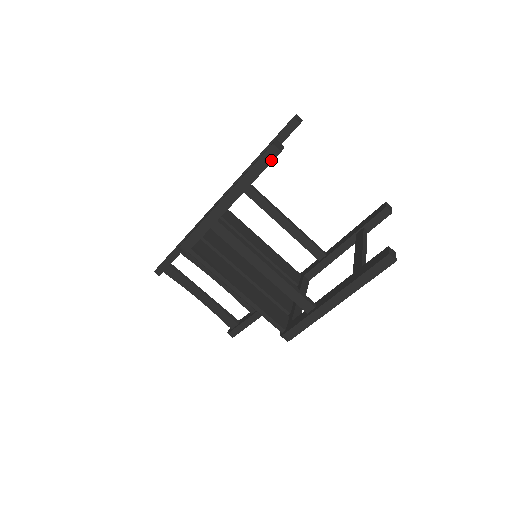
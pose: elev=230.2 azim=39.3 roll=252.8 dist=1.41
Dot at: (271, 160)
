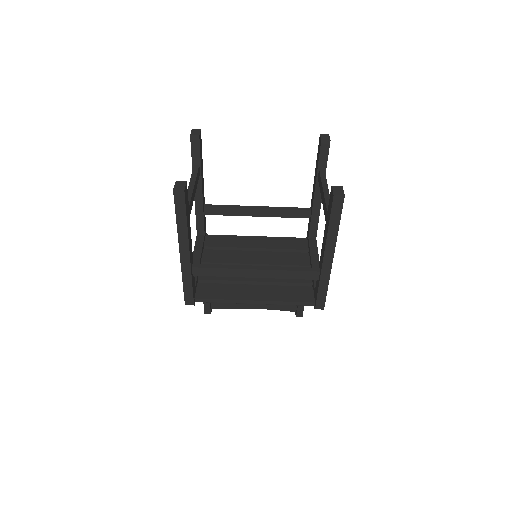
Dot at: (183, 201)
